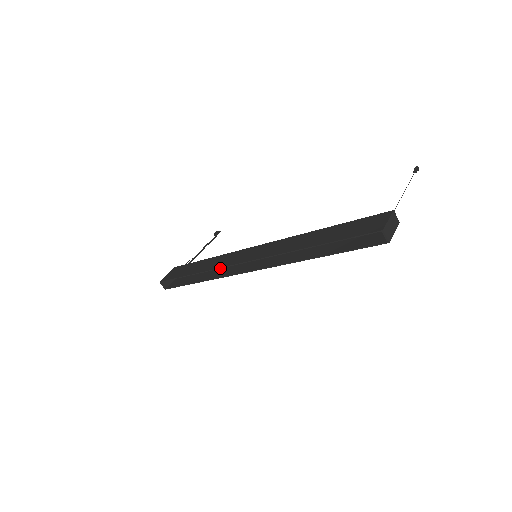
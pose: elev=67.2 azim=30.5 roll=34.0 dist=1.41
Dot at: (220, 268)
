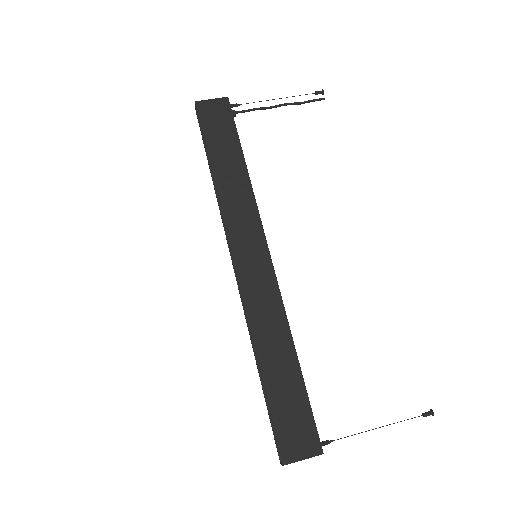
Dot at: (223, 217)
